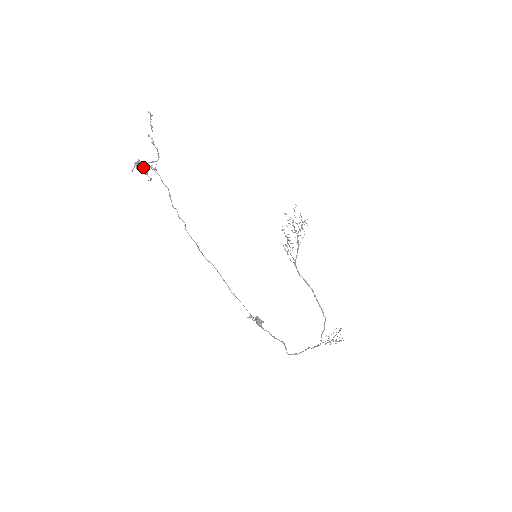
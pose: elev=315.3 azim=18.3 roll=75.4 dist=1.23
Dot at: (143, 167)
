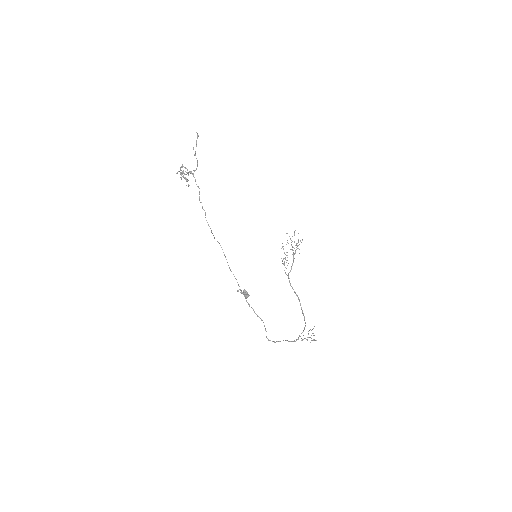
Dot at: occluded
